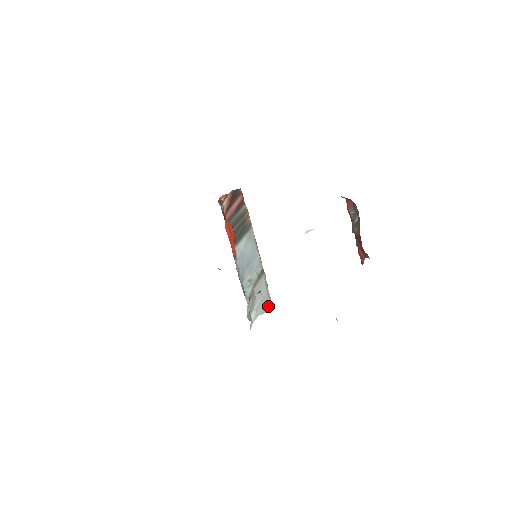
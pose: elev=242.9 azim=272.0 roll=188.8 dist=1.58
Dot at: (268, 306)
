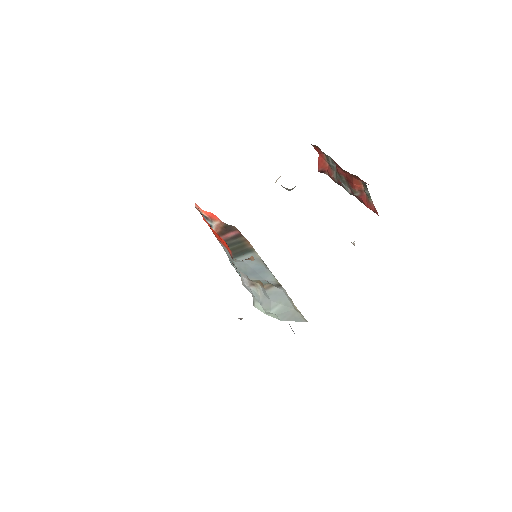
Dot at: (297, 317)
